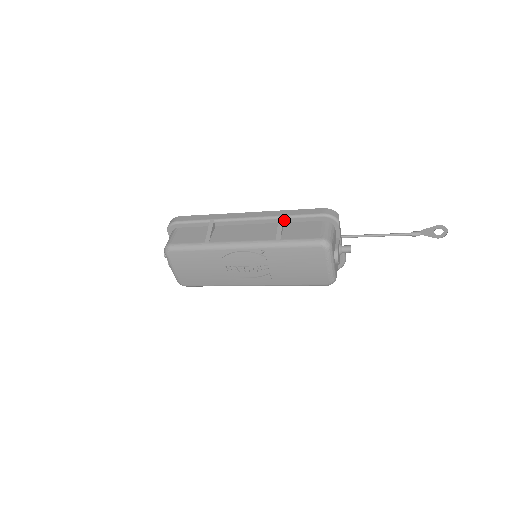
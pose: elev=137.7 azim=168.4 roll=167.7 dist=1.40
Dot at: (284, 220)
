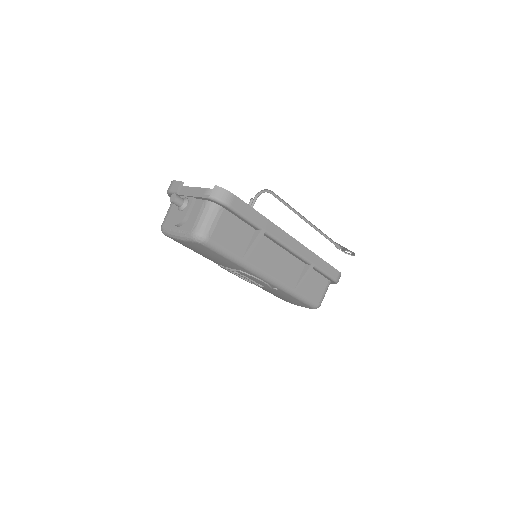
Dot at: (311, 266)
